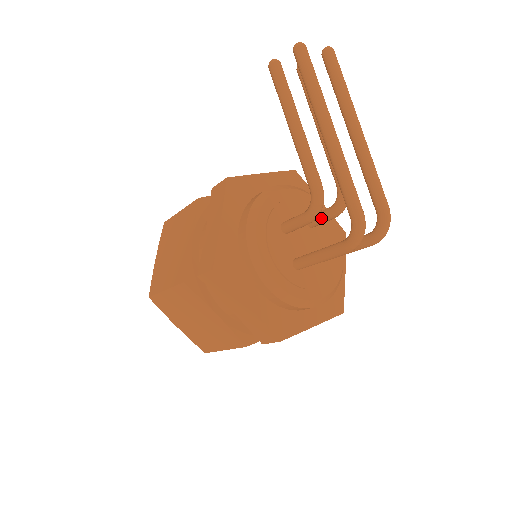
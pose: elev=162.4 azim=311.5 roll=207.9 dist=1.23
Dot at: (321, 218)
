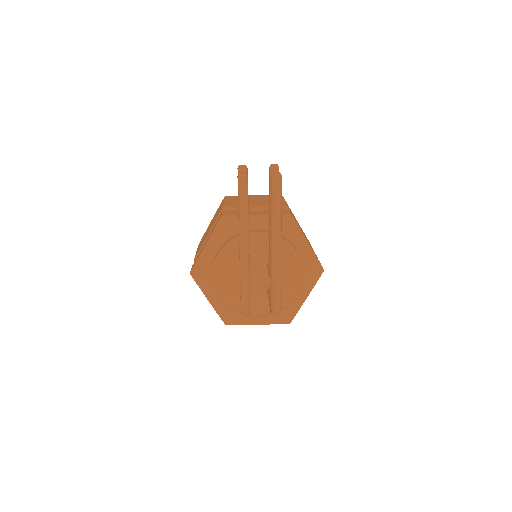
Dot at: occluded
